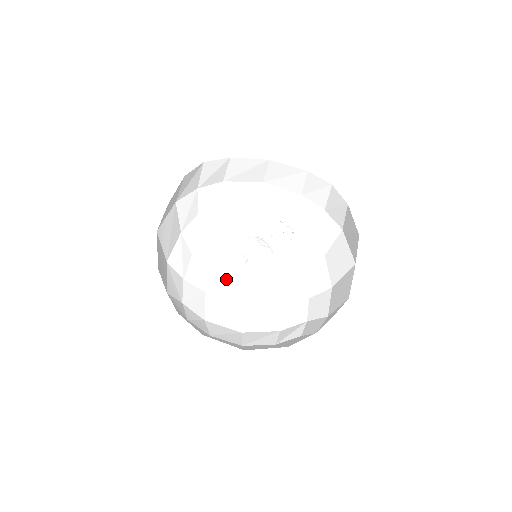
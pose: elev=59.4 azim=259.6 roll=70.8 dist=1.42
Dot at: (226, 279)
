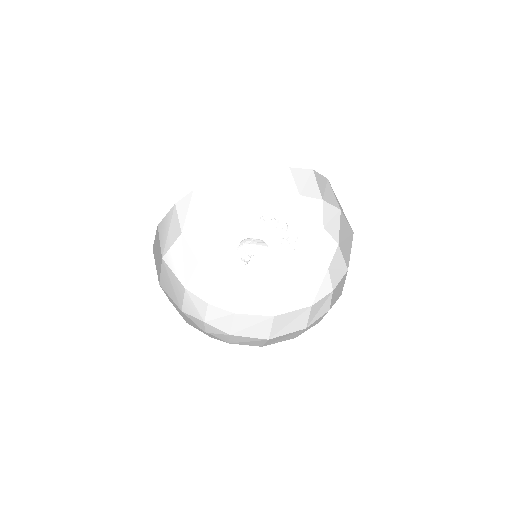
Dot at: (254, 298)
